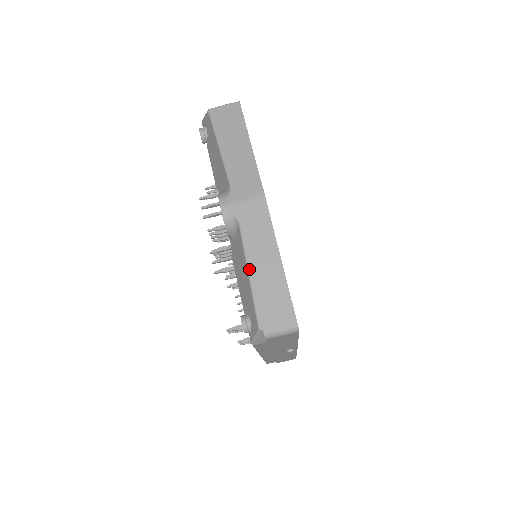
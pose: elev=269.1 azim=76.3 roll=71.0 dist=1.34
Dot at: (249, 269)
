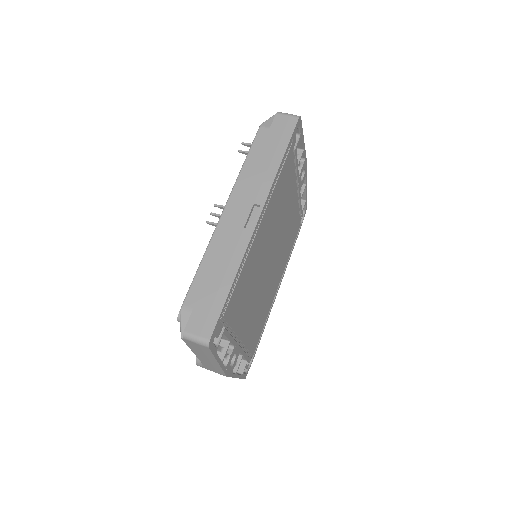
Dot at: occluded
